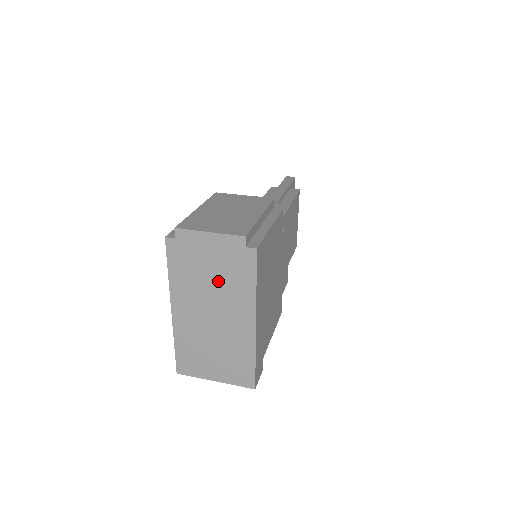
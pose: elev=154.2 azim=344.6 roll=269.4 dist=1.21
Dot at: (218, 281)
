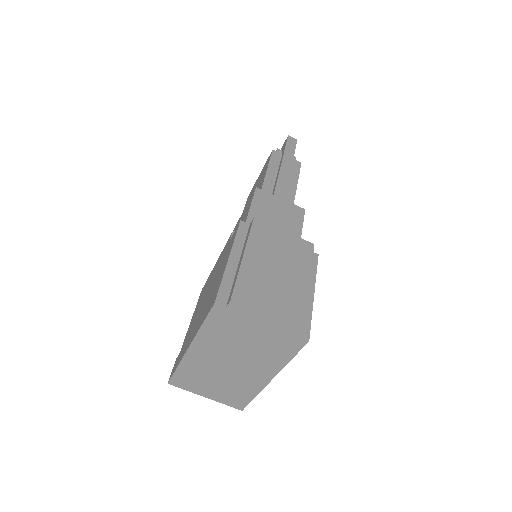
Dot at: (253, 347)
